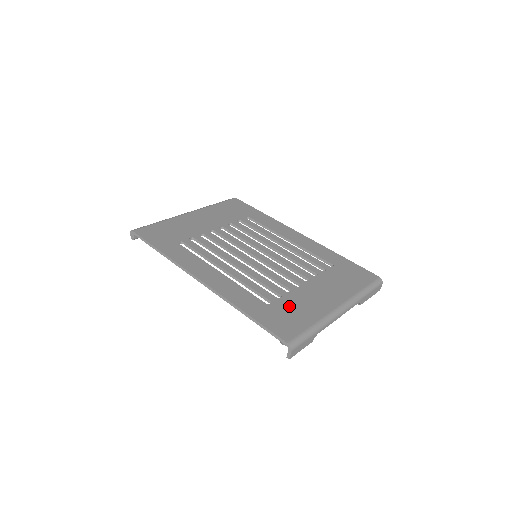
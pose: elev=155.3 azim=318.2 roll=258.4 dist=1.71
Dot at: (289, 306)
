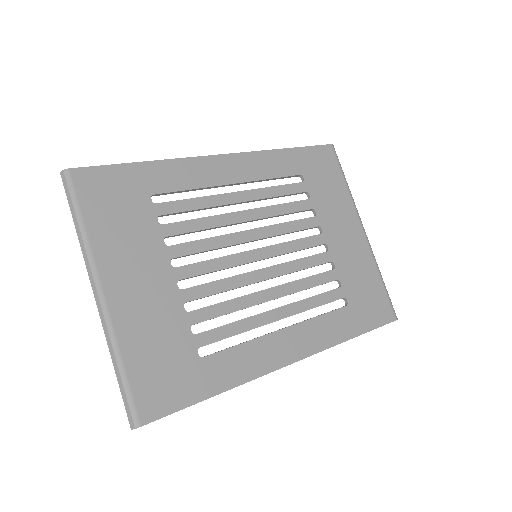
Dot at: (355, 283)
